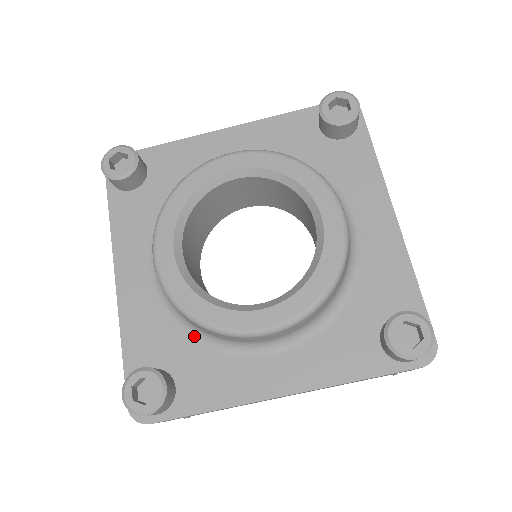
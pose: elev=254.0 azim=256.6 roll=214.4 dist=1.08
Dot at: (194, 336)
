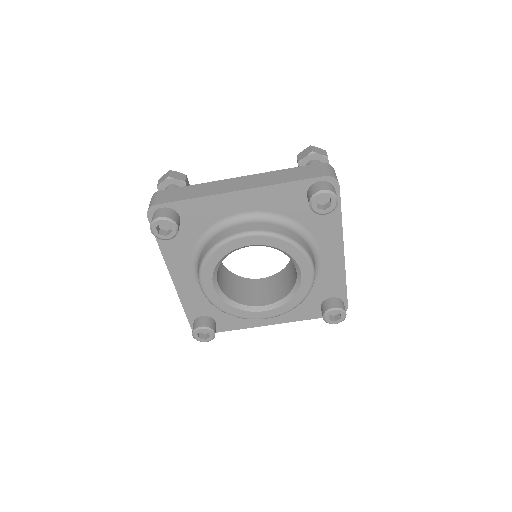
Dot at: occluded
